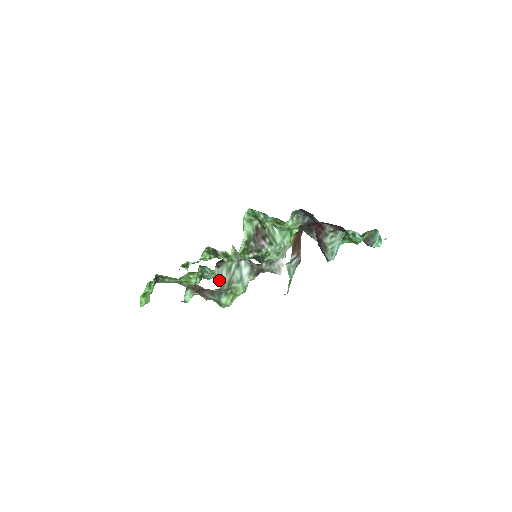
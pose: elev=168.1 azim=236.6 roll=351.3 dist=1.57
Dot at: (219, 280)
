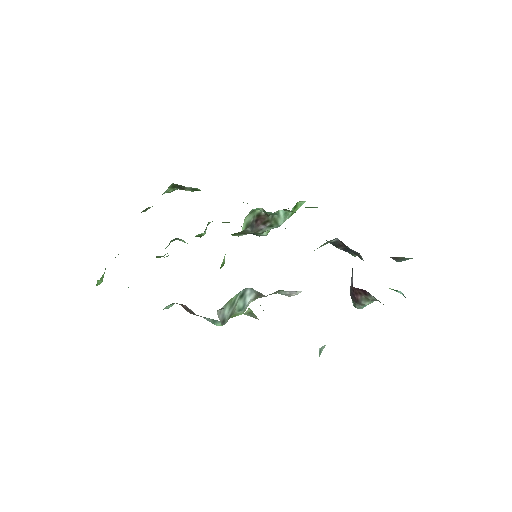
Dot at: (220, 319)
